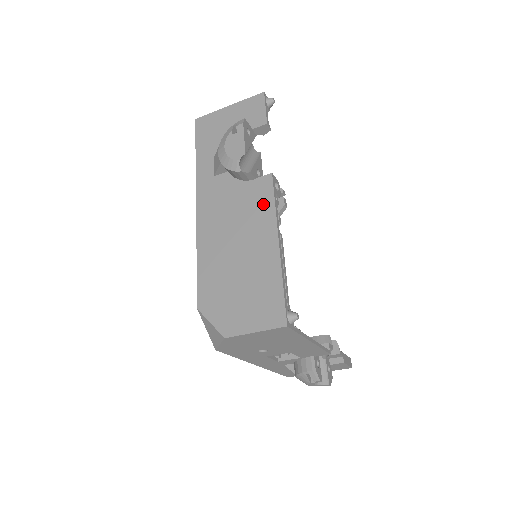
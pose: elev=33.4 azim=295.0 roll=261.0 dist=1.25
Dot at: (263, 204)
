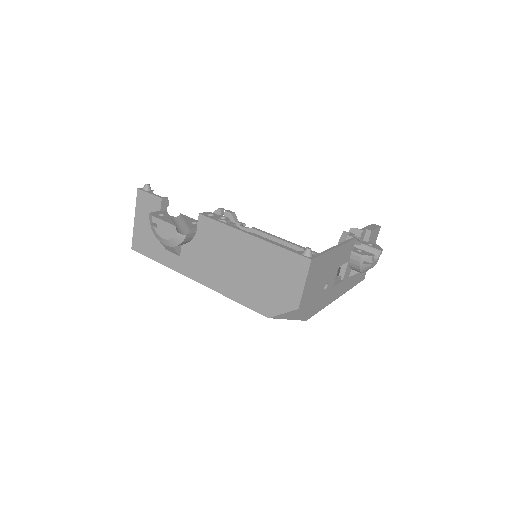
Dot at: (218, 232)
